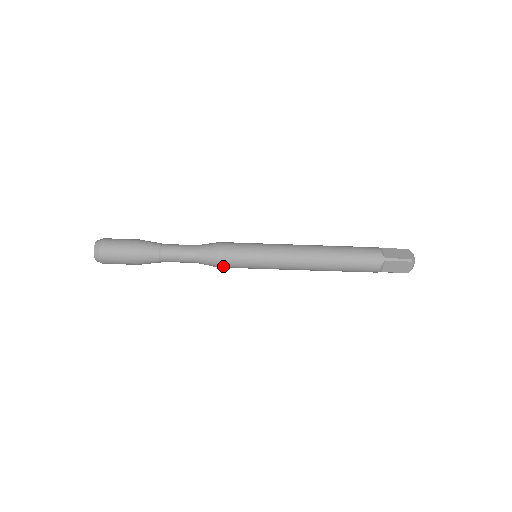
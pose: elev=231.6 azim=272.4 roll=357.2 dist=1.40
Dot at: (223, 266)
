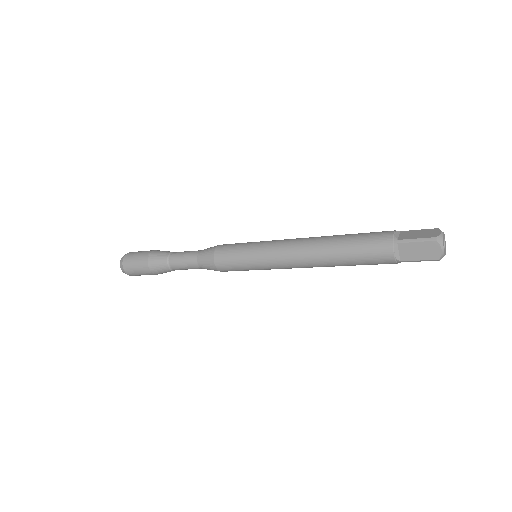
Dot at: occluded
